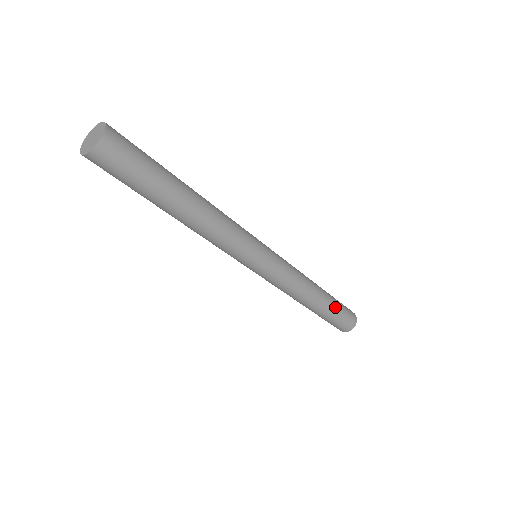
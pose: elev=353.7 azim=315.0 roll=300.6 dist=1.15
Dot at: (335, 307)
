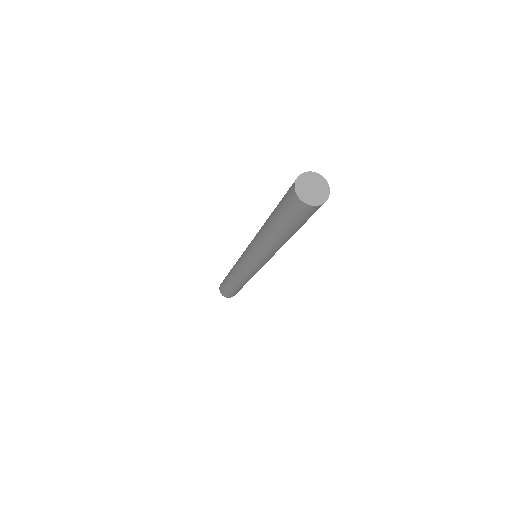
Dot at: occluded
